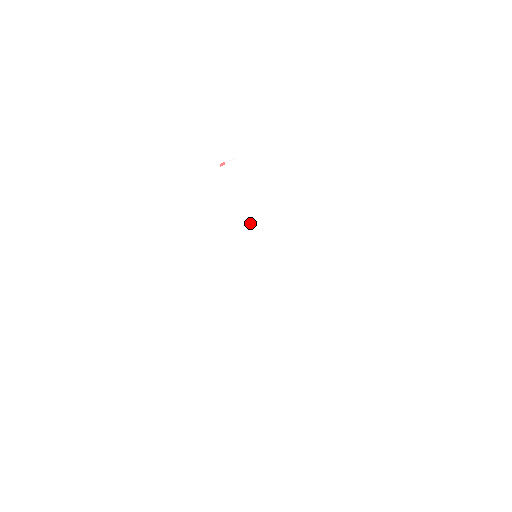
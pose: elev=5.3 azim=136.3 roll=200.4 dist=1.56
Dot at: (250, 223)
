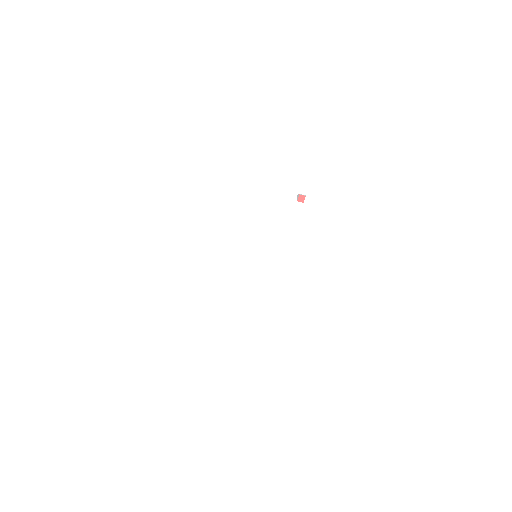
Dot at: (274, 232)
